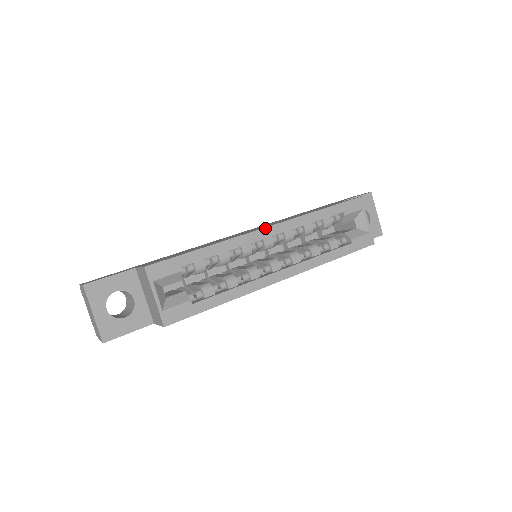
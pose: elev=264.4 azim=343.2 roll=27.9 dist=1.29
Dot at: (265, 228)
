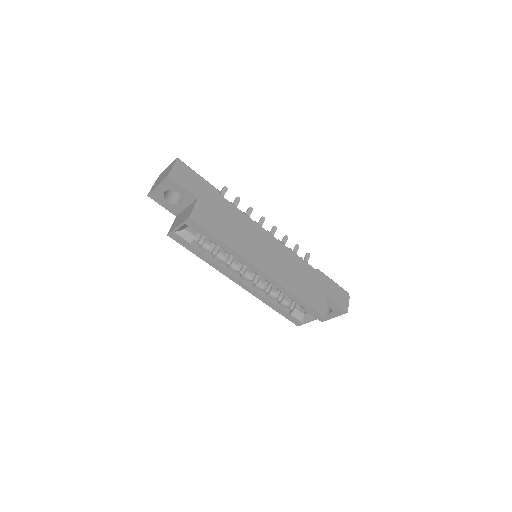
Dot at: (261, 270)
